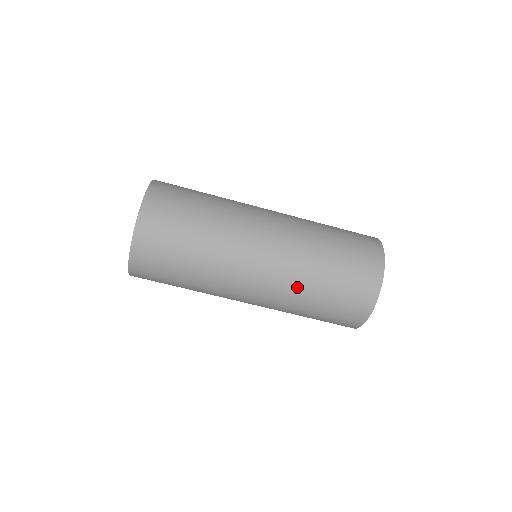
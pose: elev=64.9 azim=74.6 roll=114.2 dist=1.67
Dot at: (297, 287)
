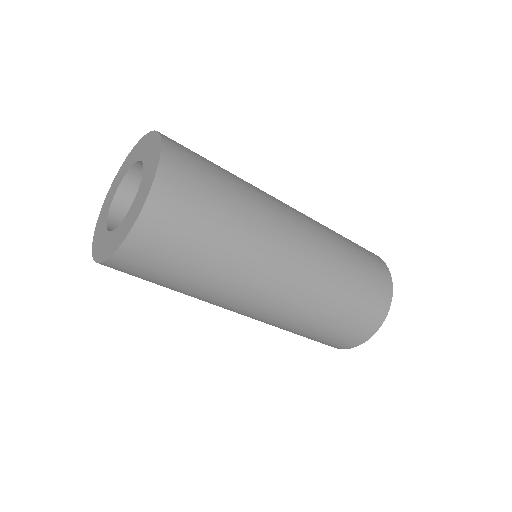
Dot at: (329, 278)
